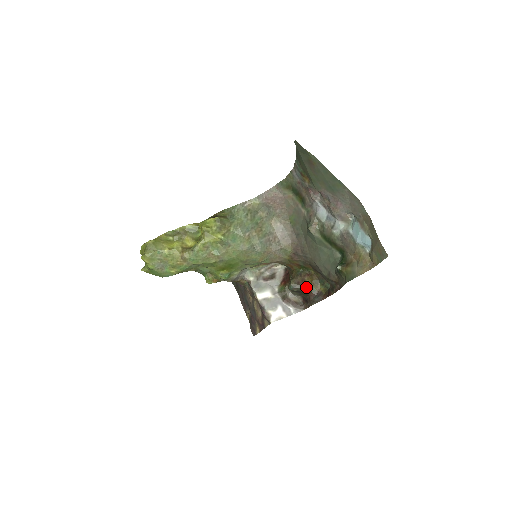
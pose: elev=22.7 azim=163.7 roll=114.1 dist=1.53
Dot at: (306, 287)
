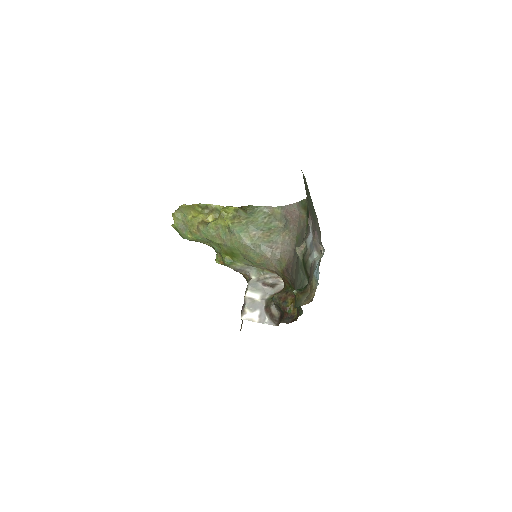
Dot at: (284, 305)
